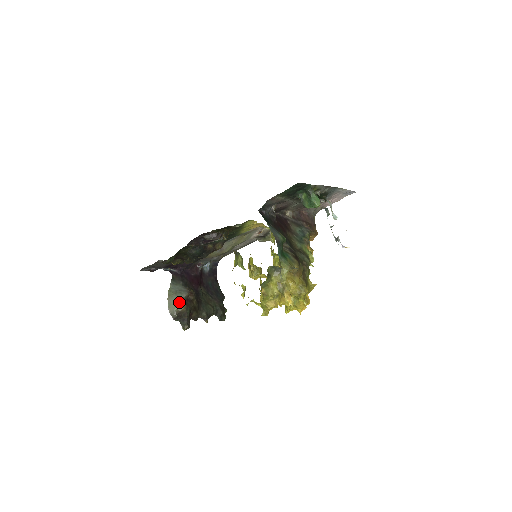
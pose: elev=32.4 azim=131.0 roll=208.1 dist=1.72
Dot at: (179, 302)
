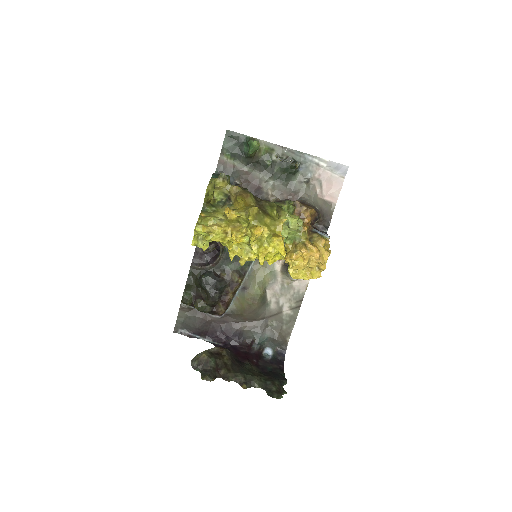
Dot at: (203, 351)
